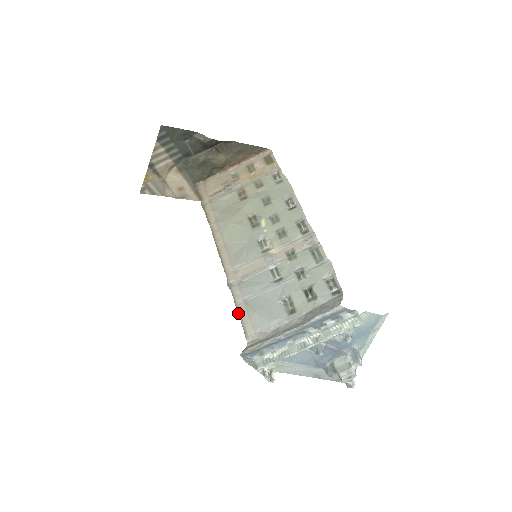
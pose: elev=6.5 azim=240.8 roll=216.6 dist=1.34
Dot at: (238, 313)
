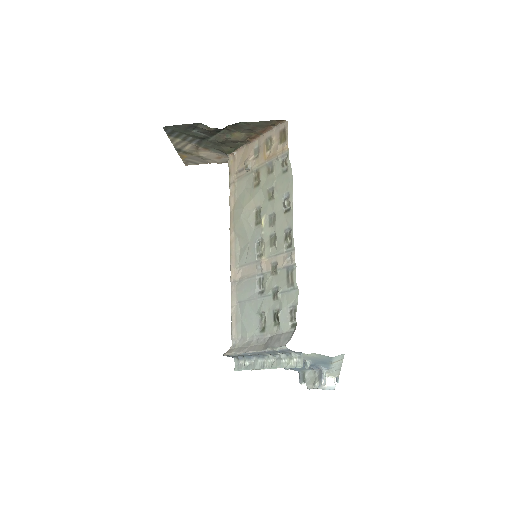
Dot at: (231, 314)
